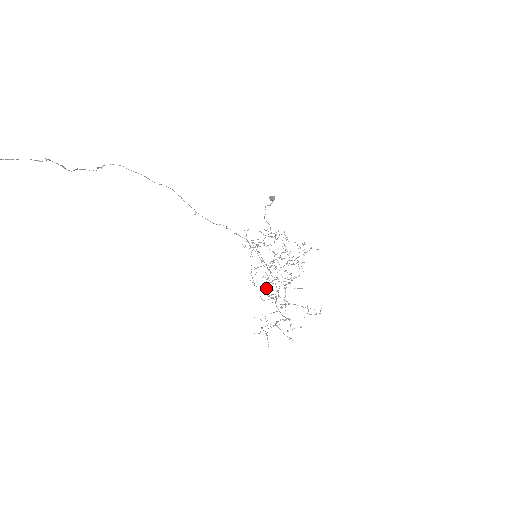
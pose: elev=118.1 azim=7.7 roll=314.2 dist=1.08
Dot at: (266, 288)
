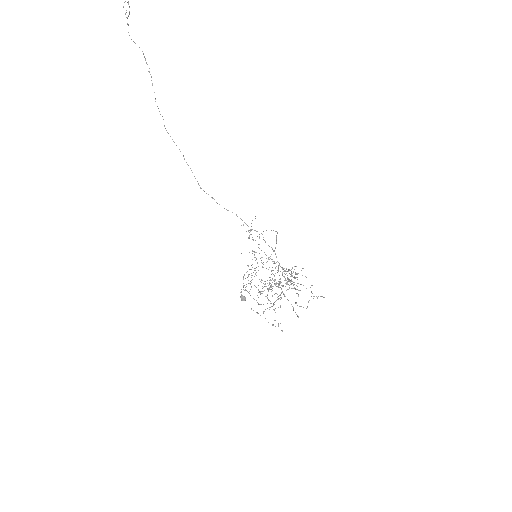
Dot at: (265, 286)
